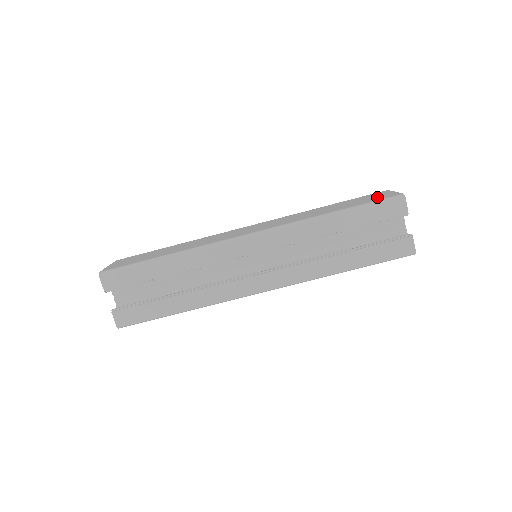
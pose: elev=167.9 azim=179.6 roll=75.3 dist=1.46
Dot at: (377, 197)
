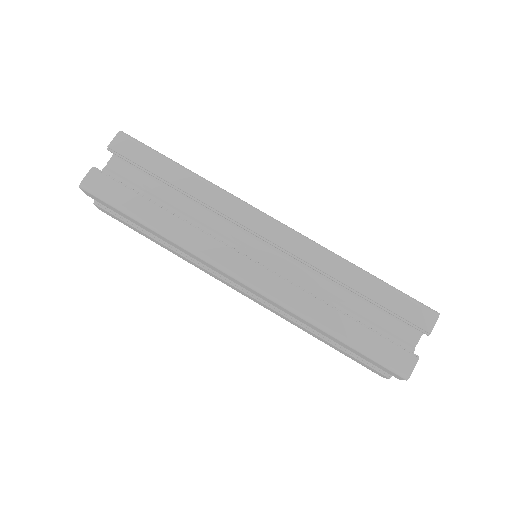
Dot at: occluded
